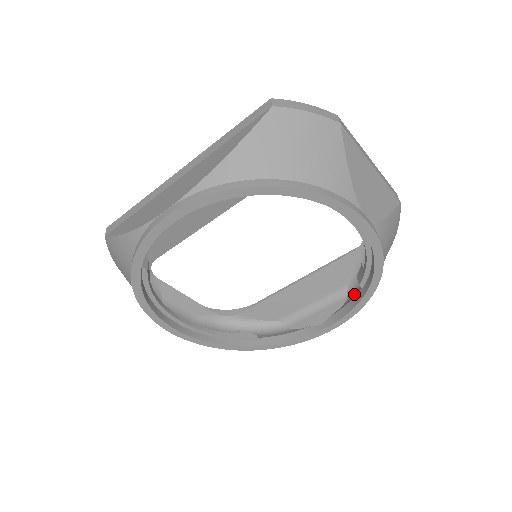
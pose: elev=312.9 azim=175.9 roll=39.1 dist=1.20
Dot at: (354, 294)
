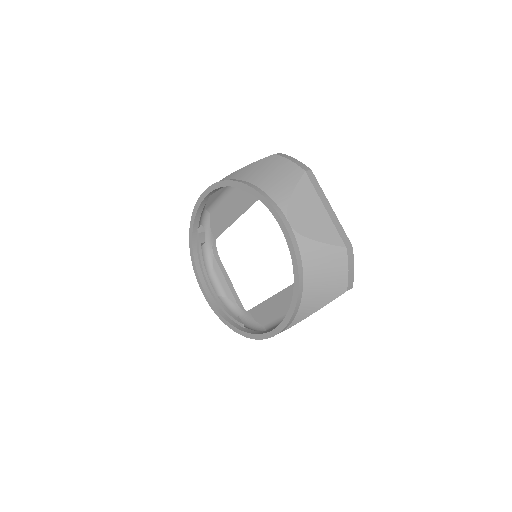
Dot at: occluded
